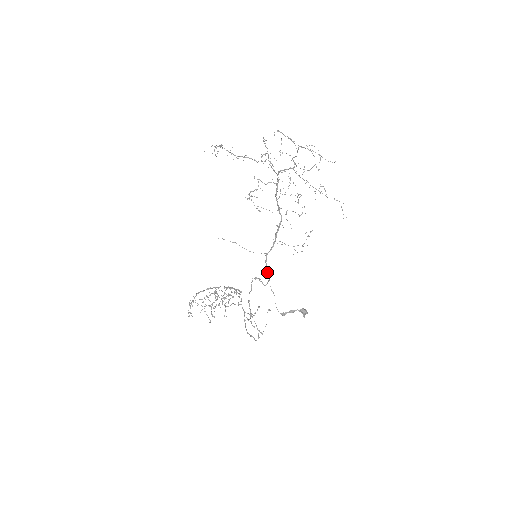
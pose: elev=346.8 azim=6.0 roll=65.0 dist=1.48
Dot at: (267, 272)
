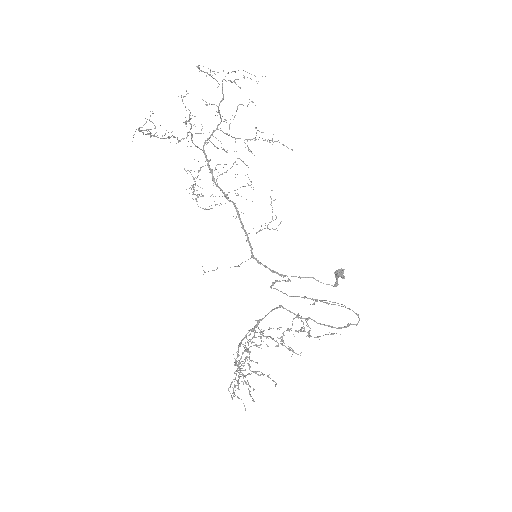
Dot at: (273, 271)
